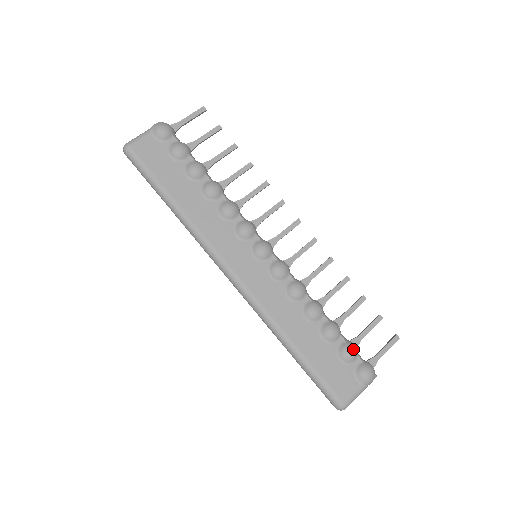
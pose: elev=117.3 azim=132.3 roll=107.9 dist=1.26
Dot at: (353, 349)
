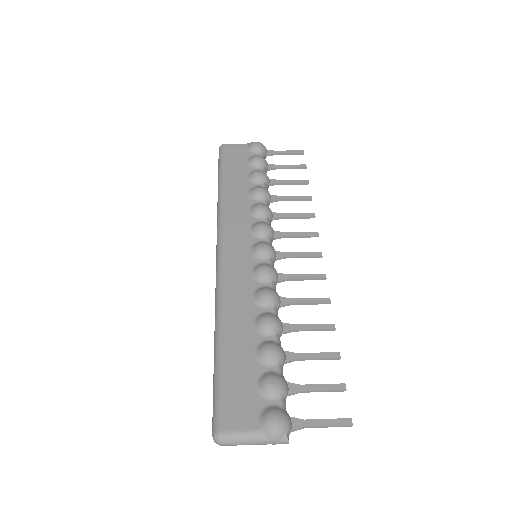
Dot at: (279, 383)
